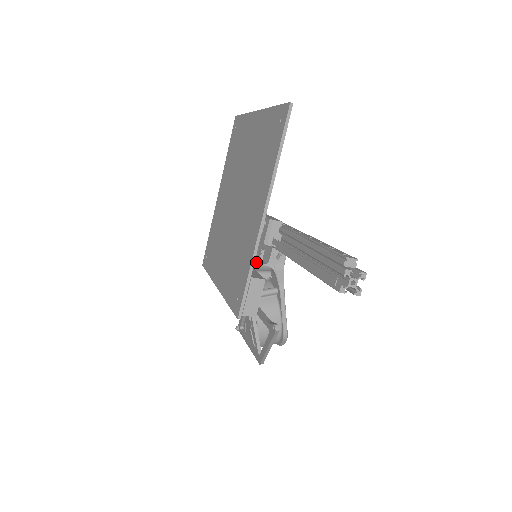
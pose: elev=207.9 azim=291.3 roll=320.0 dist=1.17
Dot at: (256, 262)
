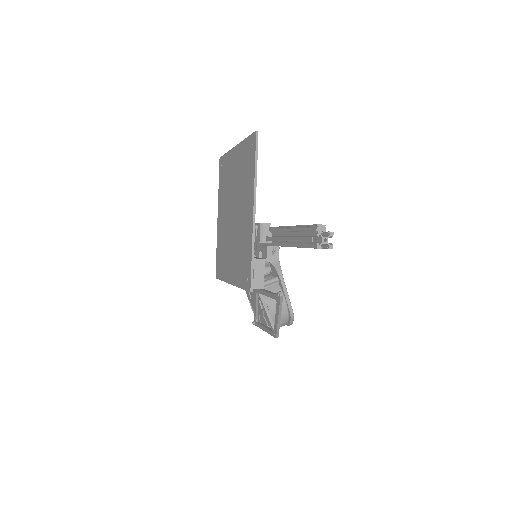
Dot at: occluded
